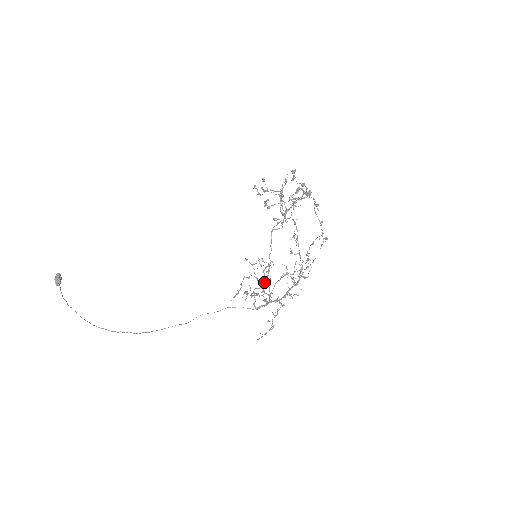
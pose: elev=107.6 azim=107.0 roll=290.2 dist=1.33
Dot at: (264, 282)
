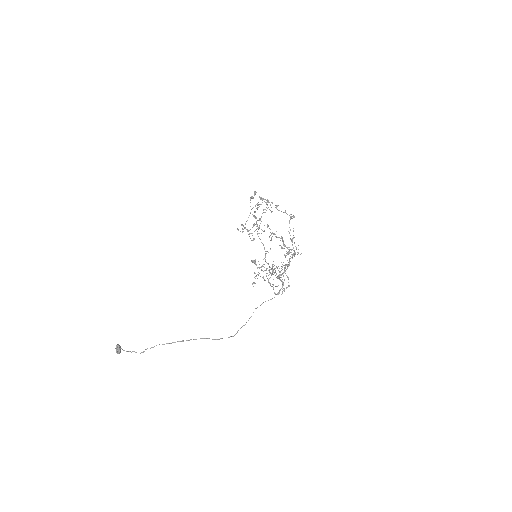
Dot at: occluded
